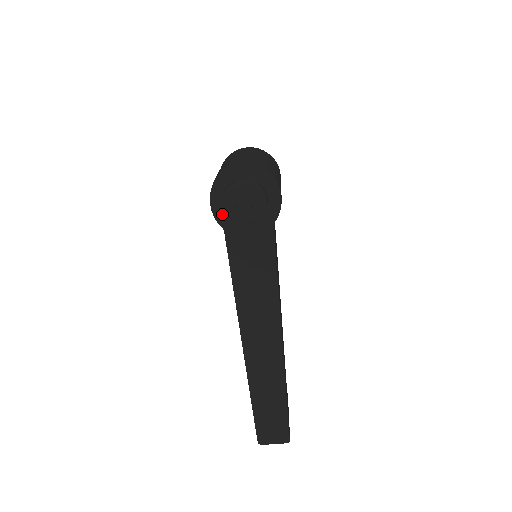
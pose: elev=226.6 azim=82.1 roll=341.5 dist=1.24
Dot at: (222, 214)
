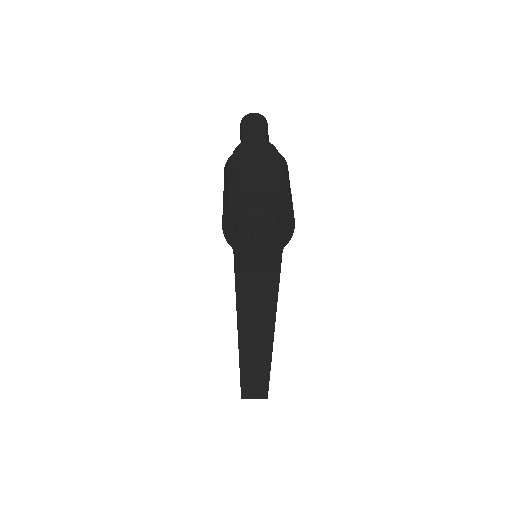
Dot at: (233, 236)
